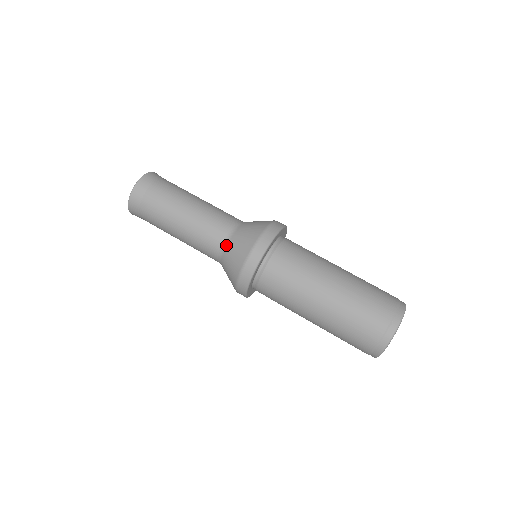
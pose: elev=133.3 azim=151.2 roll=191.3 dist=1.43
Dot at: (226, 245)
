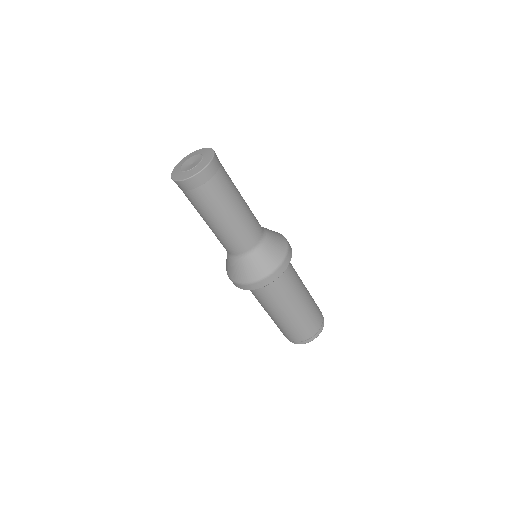
Dot at: (258, 247)
